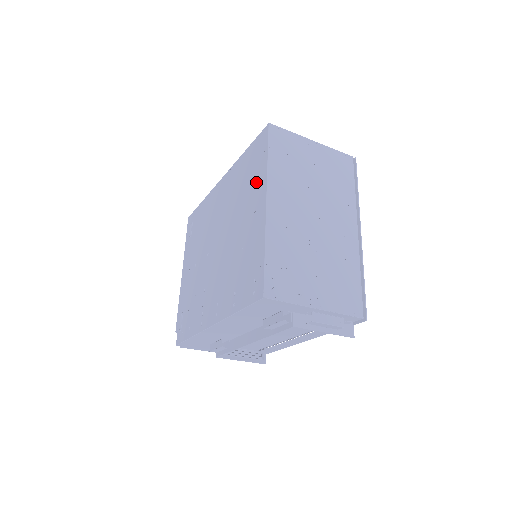
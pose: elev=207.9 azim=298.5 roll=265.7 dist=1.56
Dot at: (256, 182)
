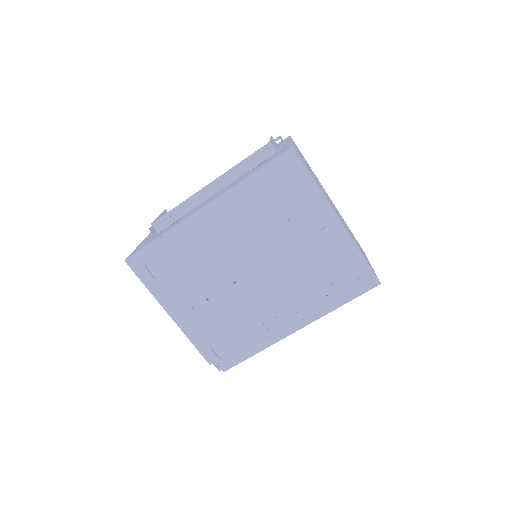
Dot at: (305, 204)
